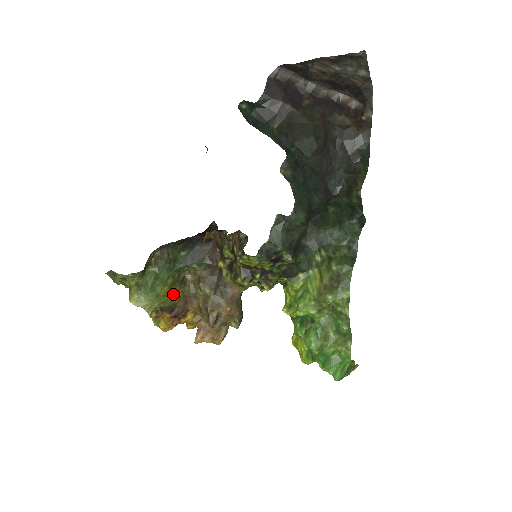
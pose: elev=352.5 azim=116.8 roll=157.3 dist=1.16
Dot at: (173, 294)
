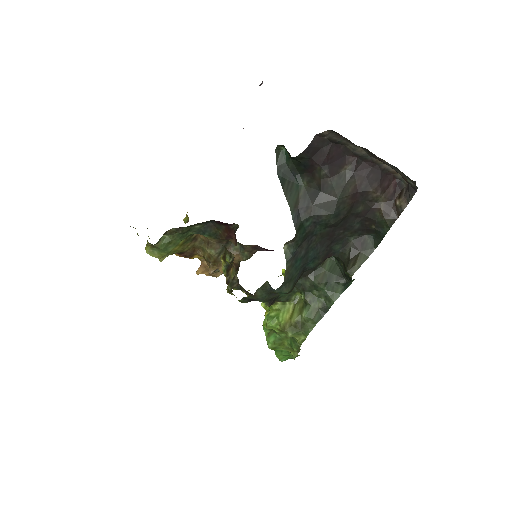
Dot at: (183, 248)
